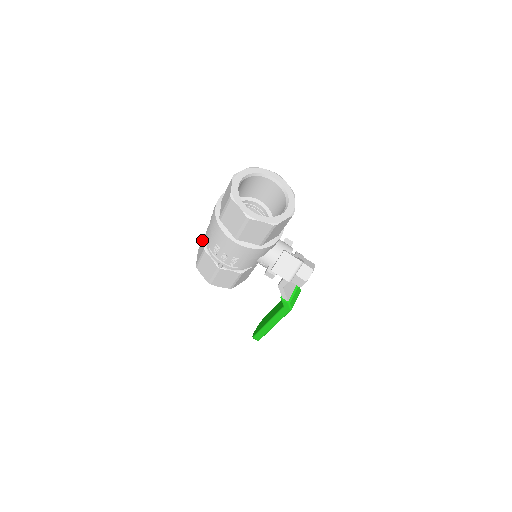
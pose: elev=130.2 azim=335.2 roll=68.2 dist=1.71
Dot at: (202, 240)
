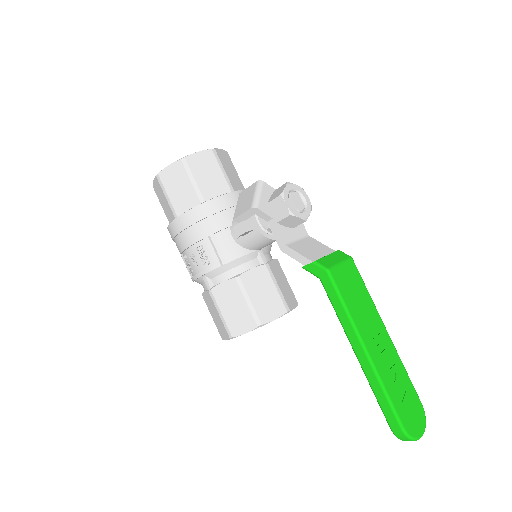
Dot at: occluded
